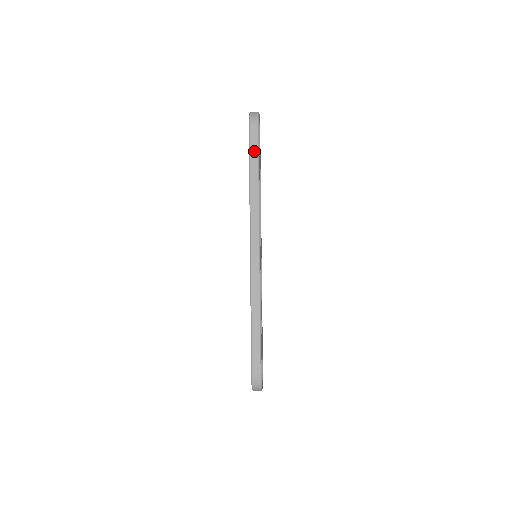
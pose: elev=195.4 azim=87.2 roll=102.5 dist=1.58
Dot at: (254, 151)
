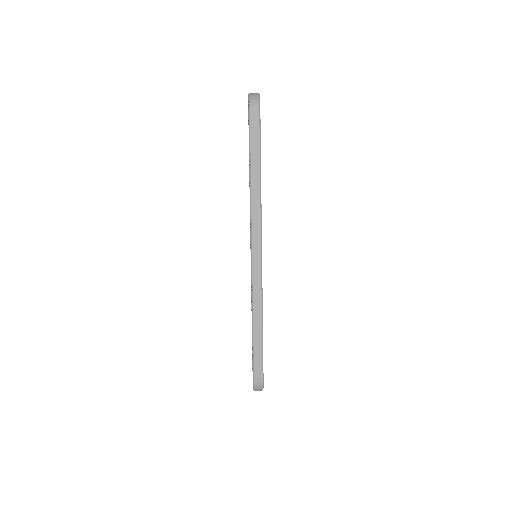
Dot at: (255, 144)
